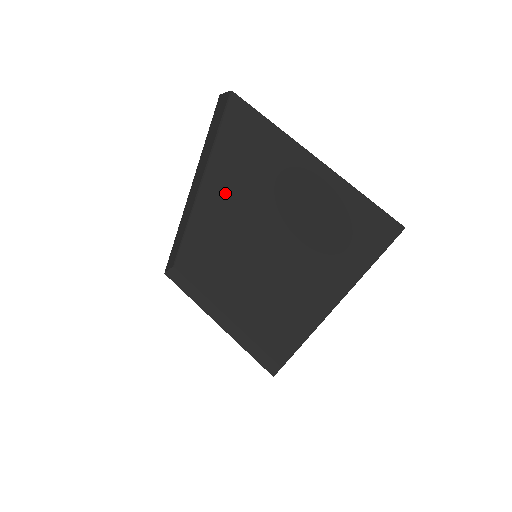
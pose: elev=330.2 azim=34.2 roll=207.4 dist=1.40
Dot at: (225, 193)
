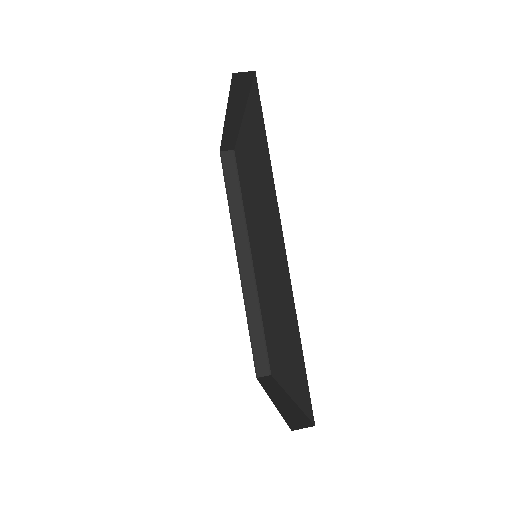
Dot at: (251, 231)
